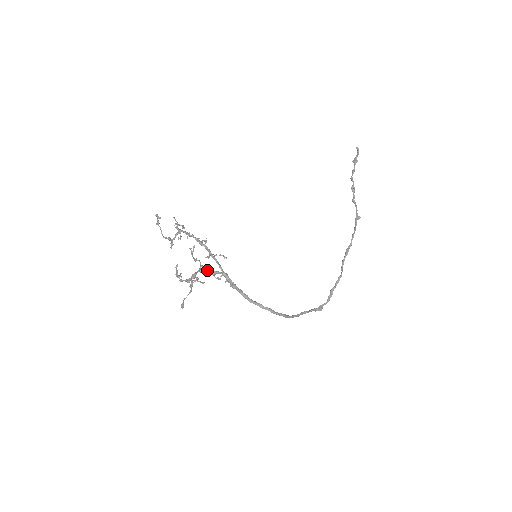
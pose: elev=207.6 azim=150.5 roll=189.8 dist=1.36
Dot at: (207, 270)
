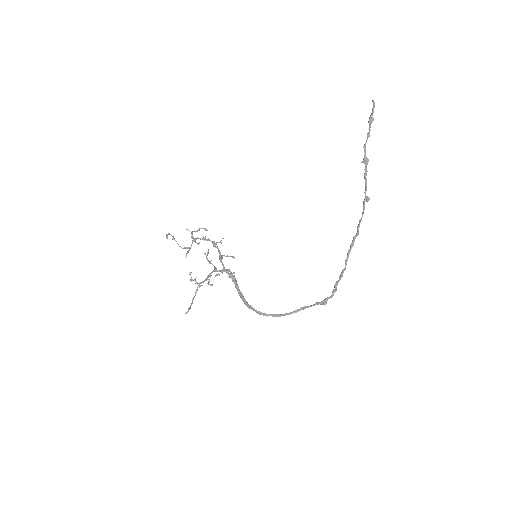
Dot at: occluded
